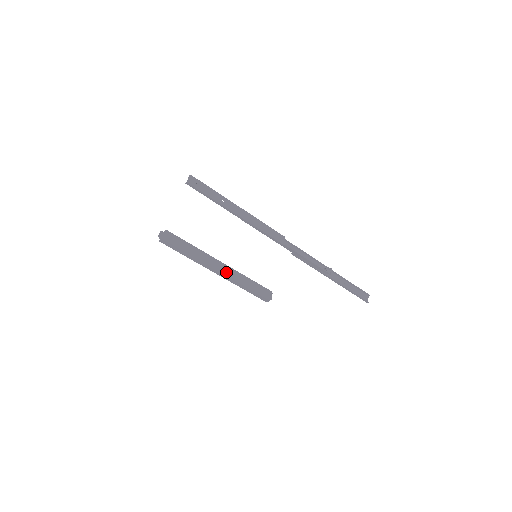
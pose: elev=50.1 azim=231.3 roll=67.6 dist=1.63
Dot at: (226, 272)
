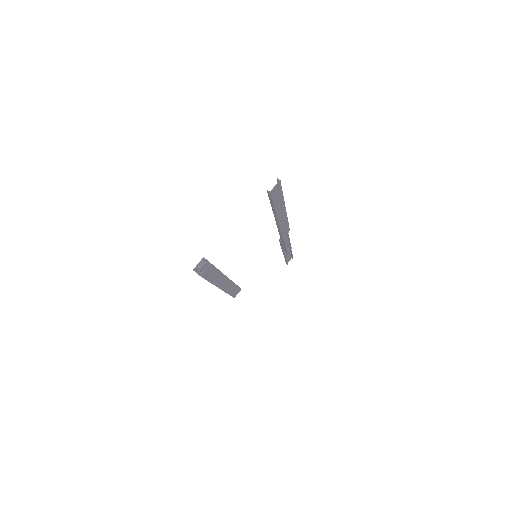
Dot at: (225, 287)
